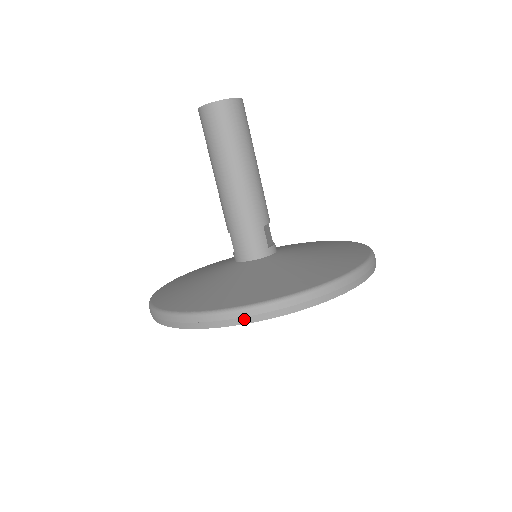
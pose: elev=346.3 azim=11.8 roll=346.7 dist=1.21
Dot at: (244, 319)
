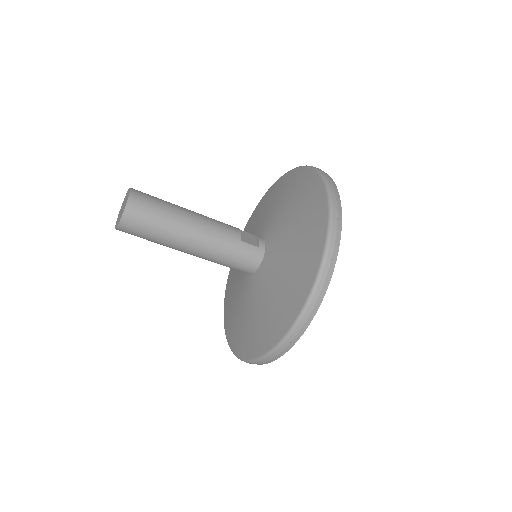
Dot at: (306, 324)
